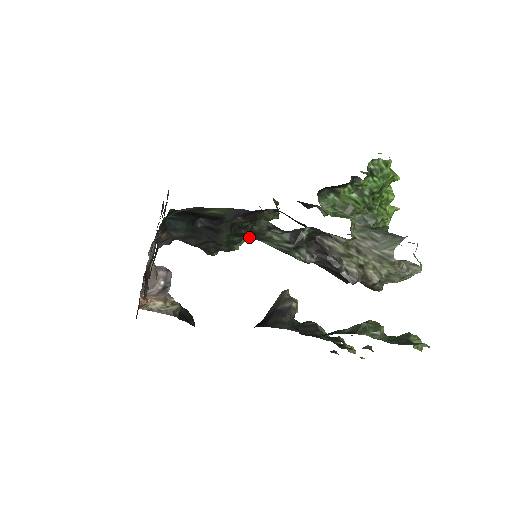
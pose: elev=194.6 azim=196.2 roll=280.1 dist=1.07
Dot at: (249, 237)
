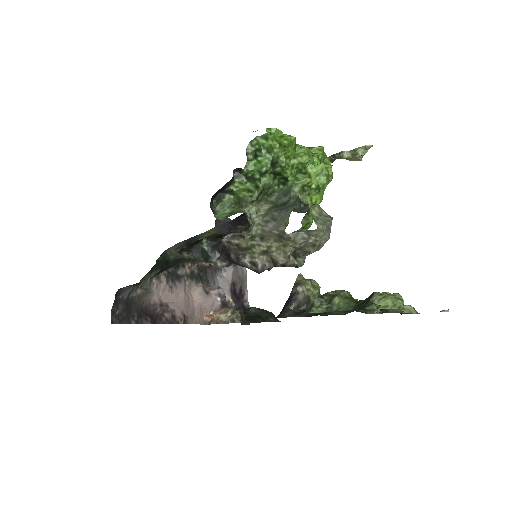
Dot at: (183, 262)
